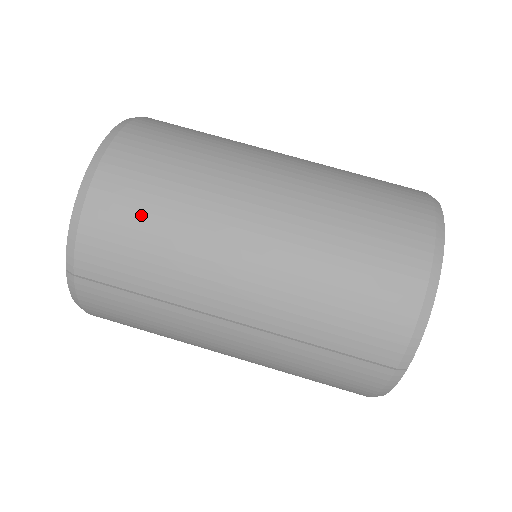
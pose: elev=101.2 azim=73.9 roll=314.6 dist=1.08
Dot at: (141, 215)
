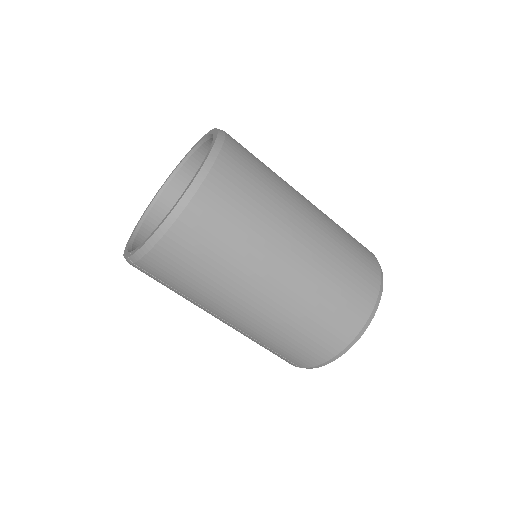
Dot at: (194, 264)
